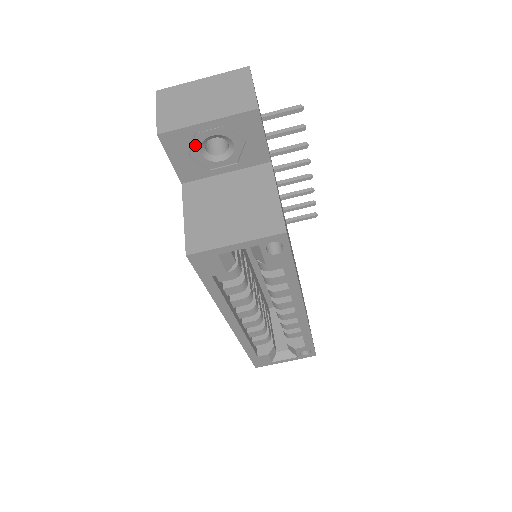
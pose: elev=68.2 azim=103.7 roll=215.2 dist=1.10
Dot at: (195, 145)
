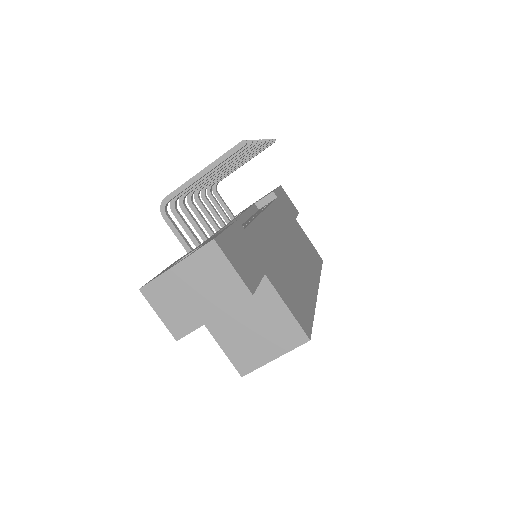
Dot at: occluded
